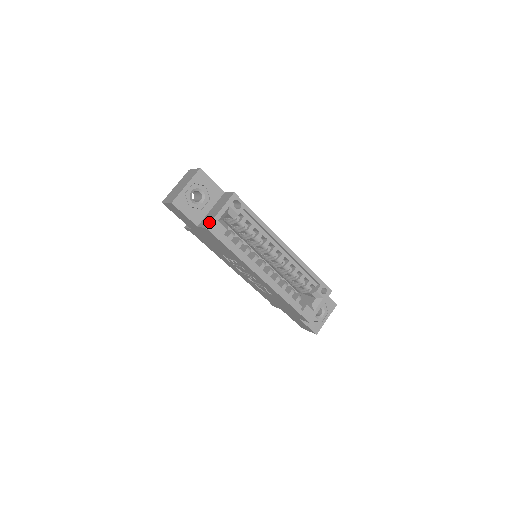
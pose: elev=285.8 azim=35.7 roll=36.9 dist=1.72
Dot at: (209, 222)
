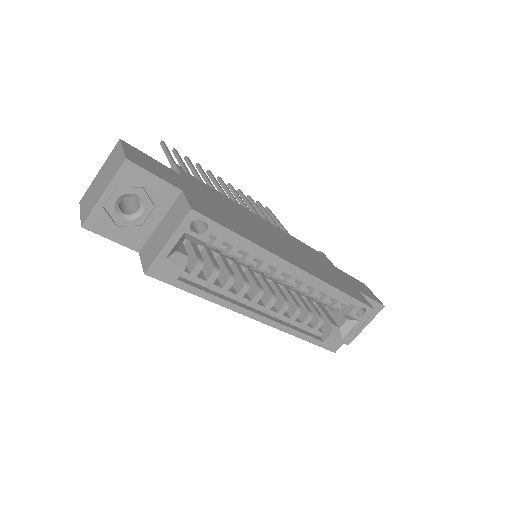
Dot at: (149, 262)
